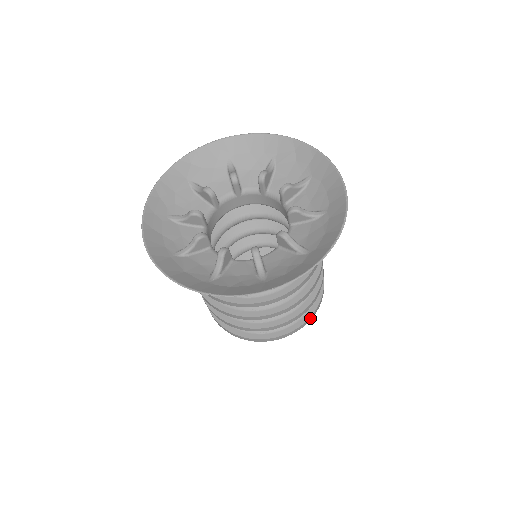
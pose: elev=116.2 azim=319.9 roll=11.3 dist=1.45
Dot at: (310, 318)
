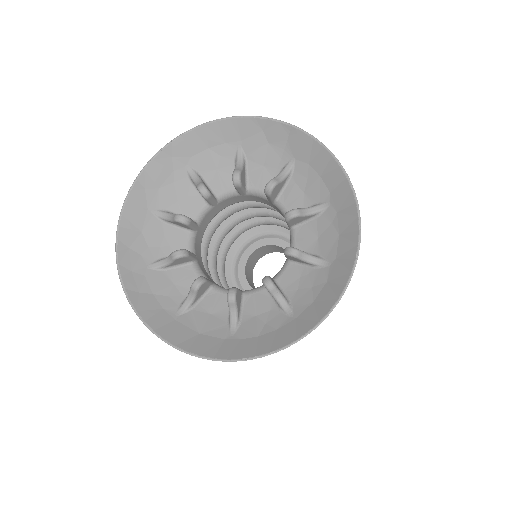
Dot at: occluded
